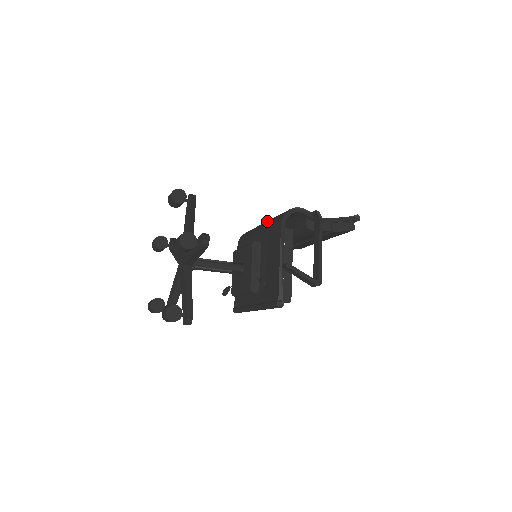
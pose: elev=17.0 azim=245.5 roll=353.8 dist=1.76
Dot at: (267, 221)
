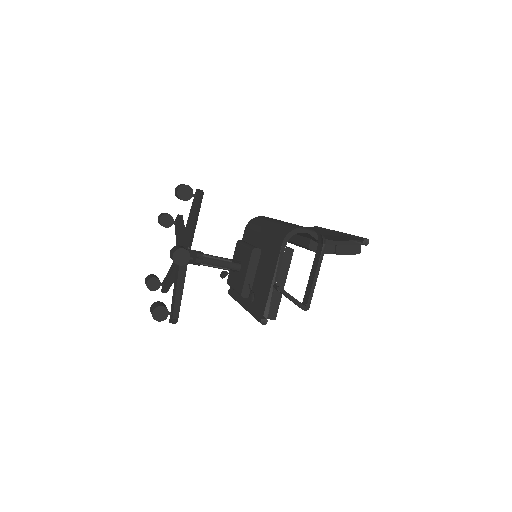
Dot at: (274, 224)
